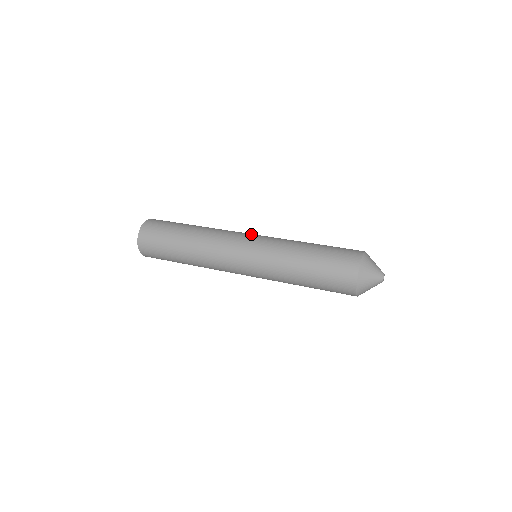
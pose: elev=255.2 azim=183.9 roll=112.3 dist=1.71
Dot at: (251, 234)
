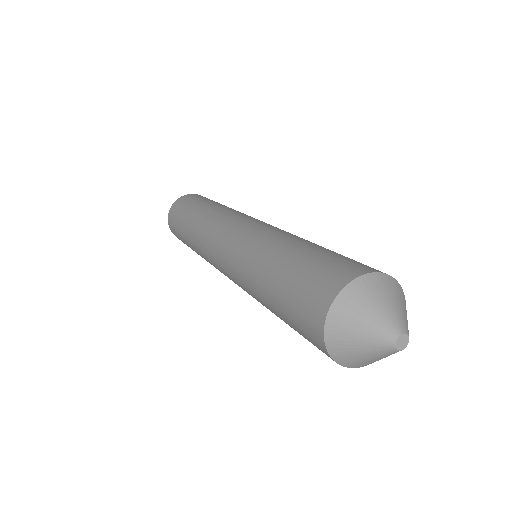
Dot at: occluded
